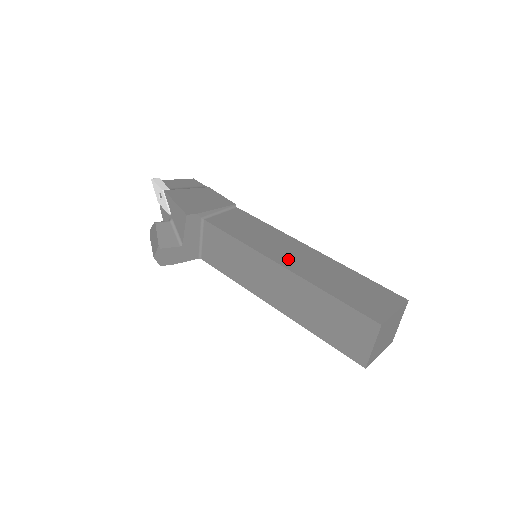
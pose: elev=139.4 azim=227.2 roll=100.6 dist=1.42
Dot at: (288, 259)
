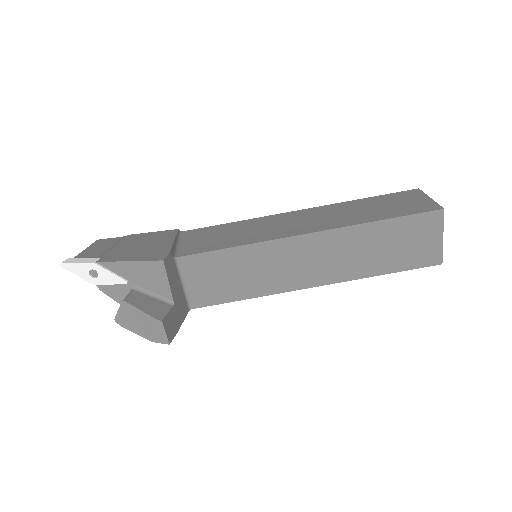
Dot at: (304, 226)
